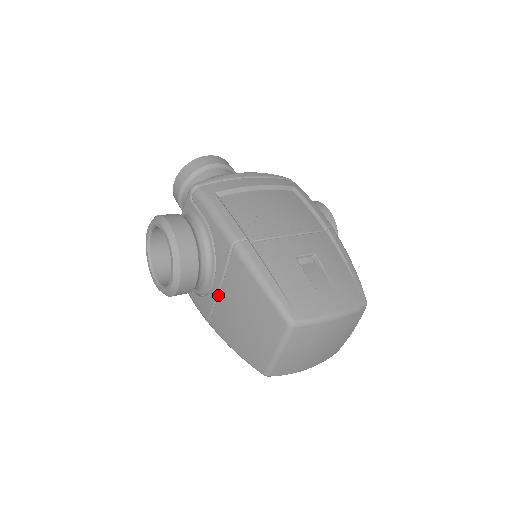
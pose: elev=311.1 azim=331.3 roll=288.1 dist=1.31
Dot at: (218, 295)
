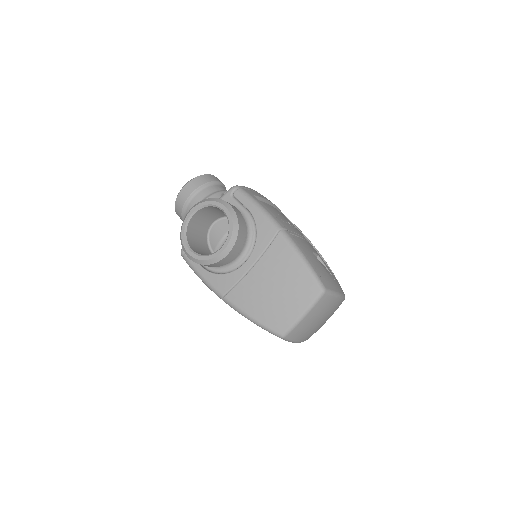
Dot at: (249, 270)
